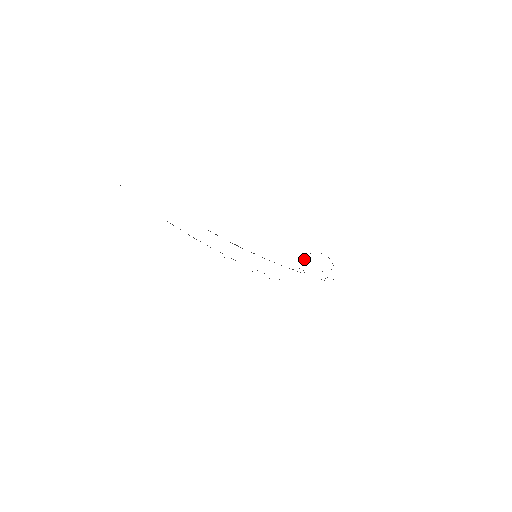
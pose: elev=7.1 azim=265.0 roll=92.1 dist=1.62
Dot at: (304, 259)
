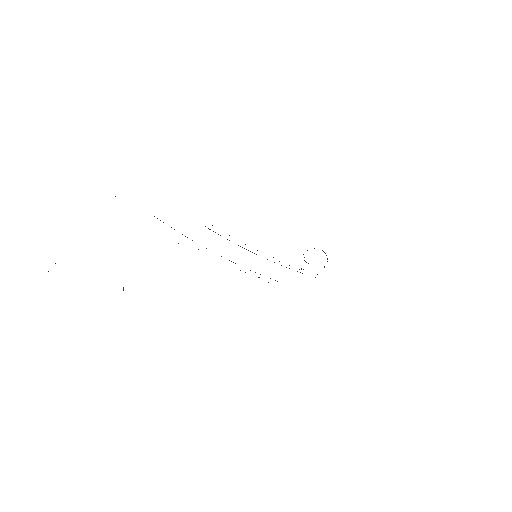
Dot at: occluded
